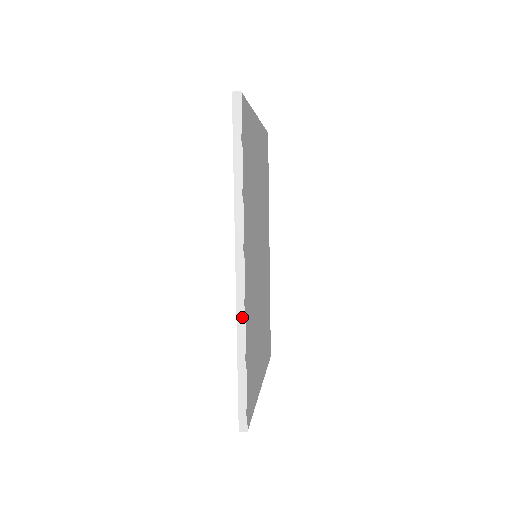
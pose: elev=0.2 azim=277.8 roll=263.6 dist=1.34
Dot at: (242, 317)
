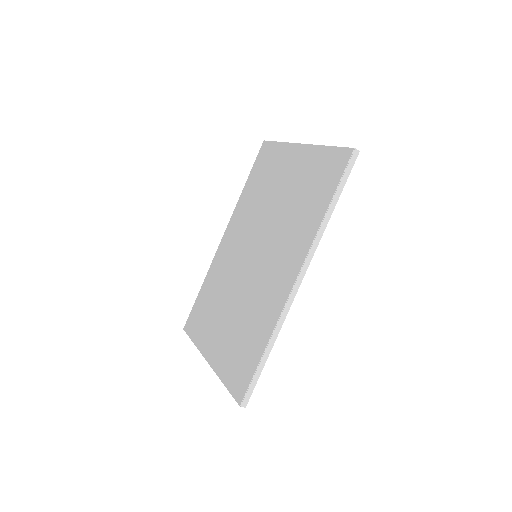
Dot at: (283, 319)
